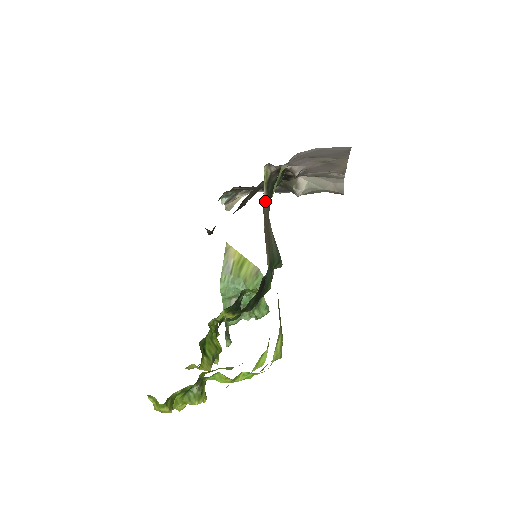
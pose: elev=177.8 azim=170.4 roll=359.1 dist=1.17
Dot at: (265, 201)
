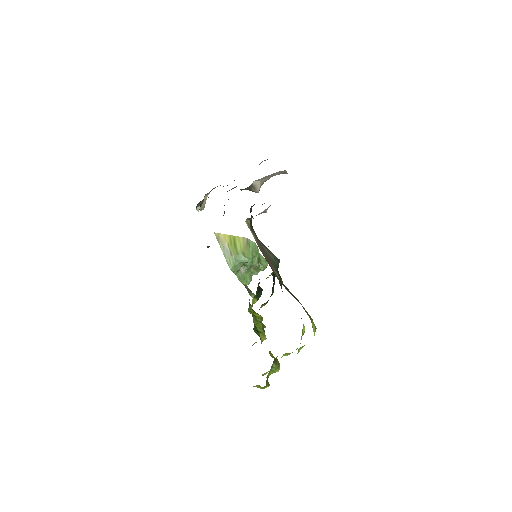
Dot at: (255, 239)
